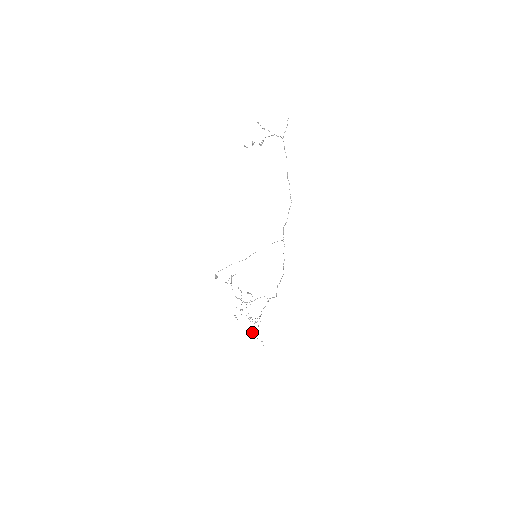
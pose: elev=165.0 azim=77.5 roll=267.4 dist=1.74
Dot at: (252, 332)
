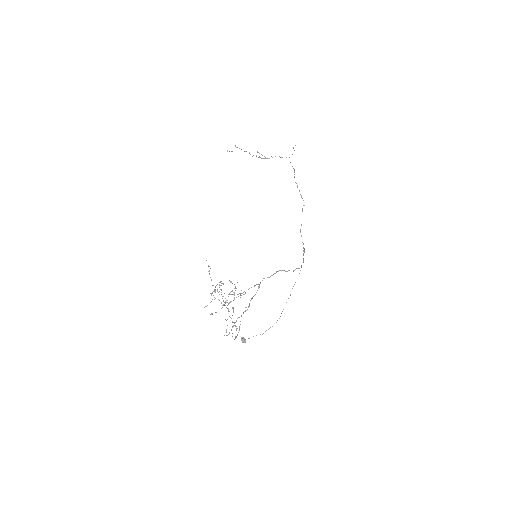
Dot at: (236, 336)
